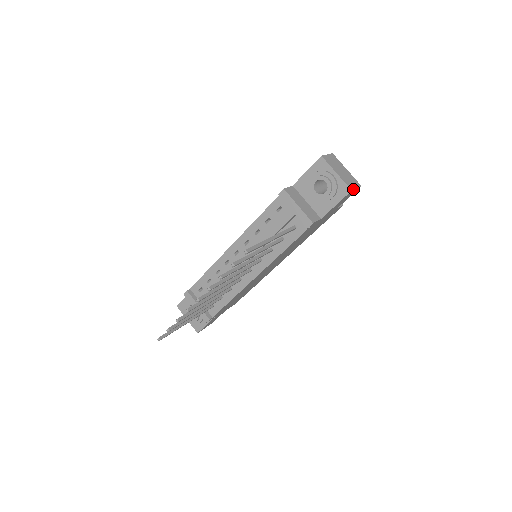
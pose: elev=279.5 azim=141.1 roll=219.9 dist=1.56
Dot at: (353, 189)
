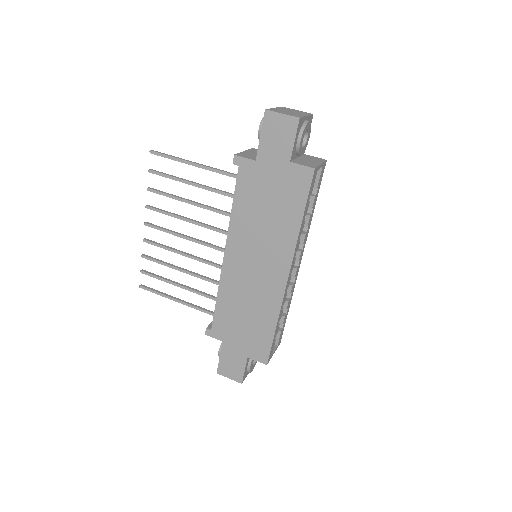
Dot at: (271, 111)
